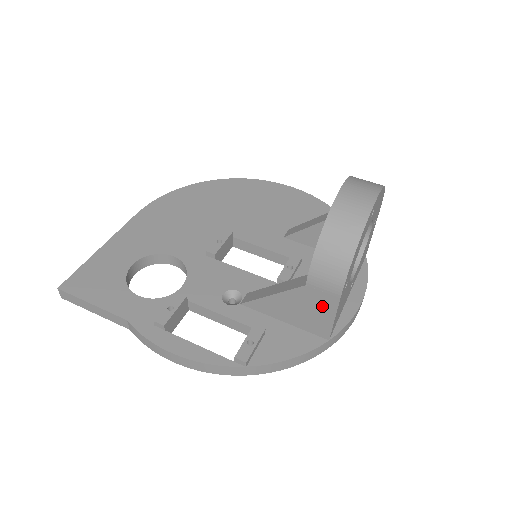
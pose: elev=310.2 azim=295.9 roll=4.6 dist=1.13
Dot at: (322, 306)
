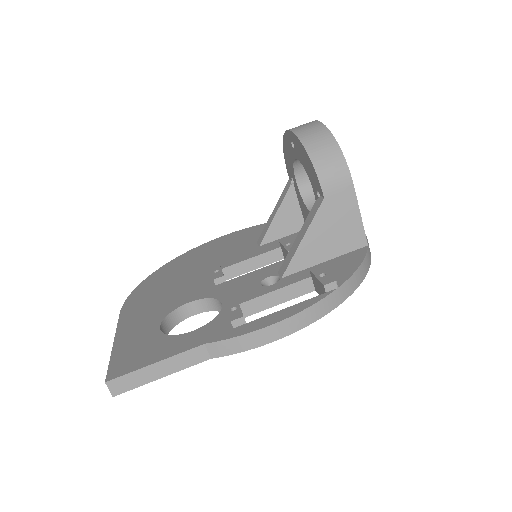
Dot at: (346, 210)
